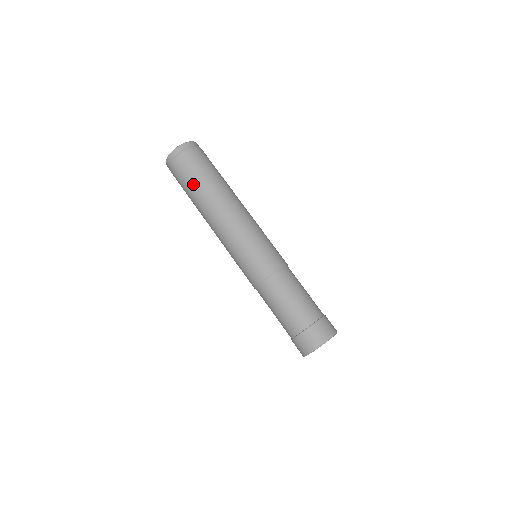
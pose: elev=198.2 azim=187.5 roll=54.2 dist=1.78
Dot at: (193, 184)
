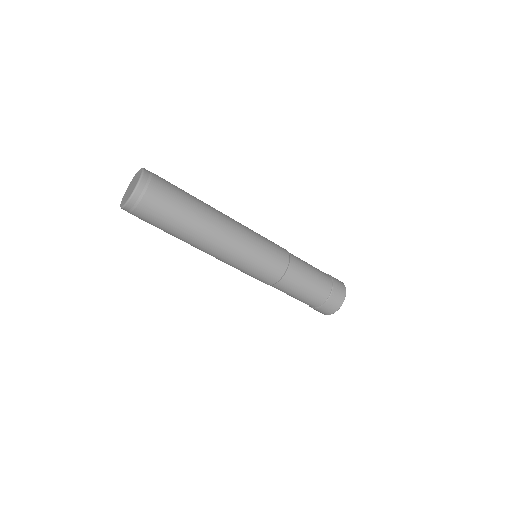
Dot at: (168, 229)
